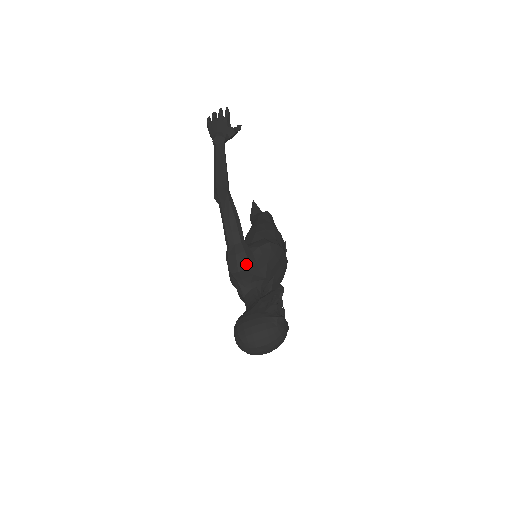
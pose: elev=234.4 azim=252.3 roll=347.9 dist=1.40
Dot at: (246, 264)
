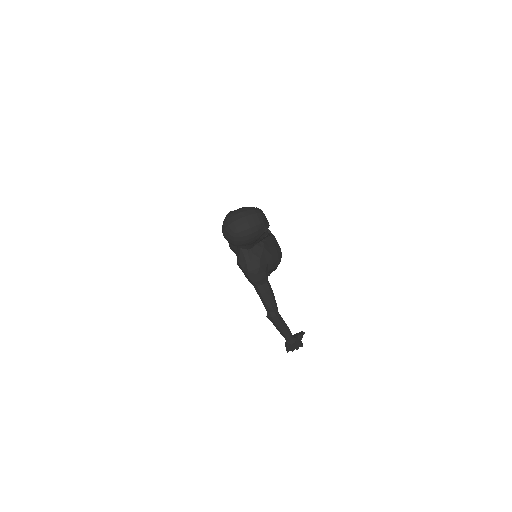
Dot at: occluded
